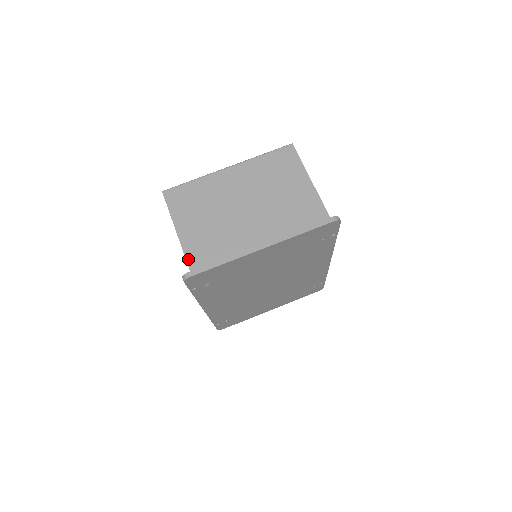
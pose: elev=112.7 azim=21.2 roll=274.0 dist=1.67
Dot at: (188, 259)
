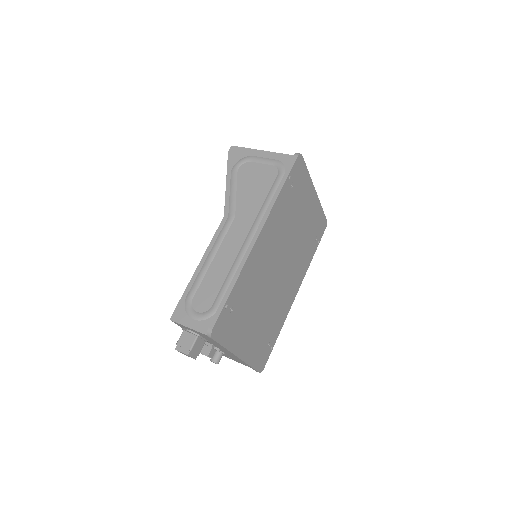
Dot at: (289, 155)
